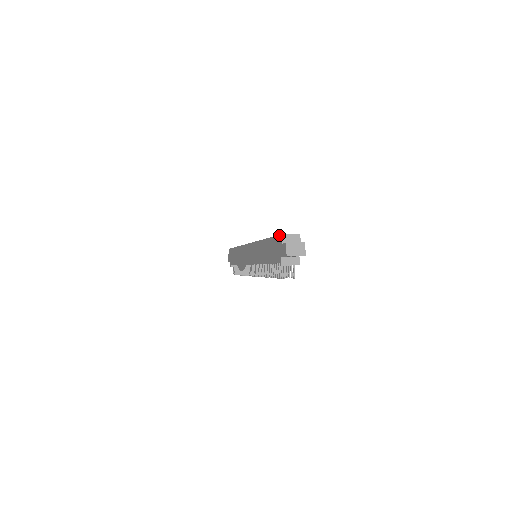
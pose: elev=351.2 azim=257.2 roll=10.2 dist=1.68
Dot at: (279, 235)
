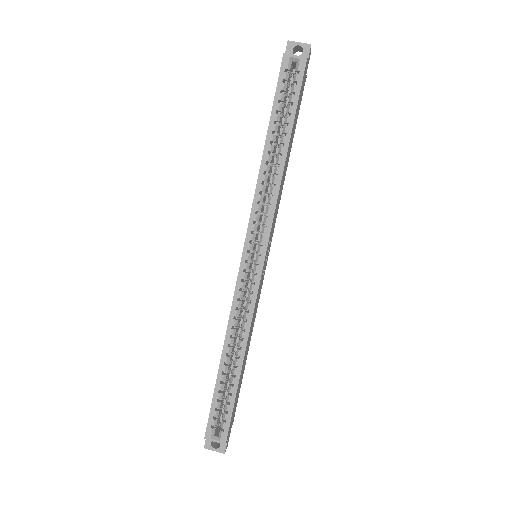
Dot at: occluded
